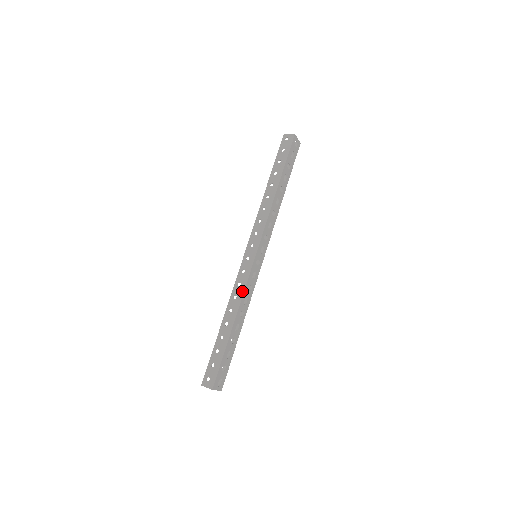
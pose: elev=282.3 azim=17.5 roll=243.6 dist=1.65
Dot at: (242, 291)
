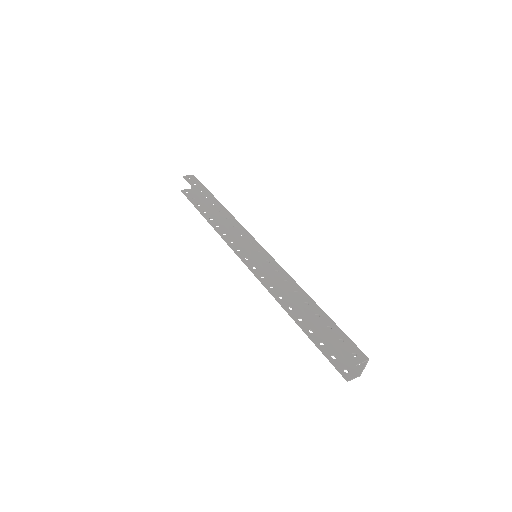
Dot at: (287, 274)
